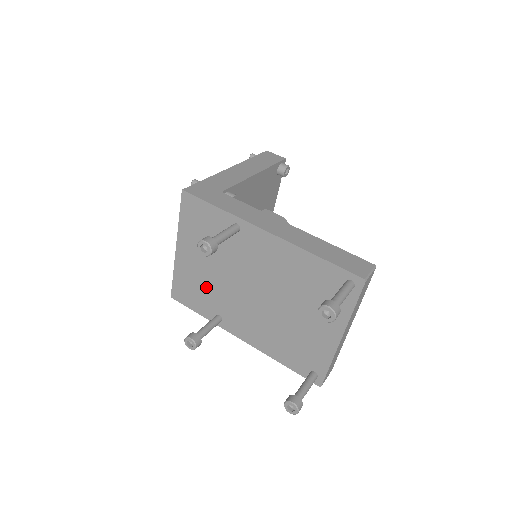
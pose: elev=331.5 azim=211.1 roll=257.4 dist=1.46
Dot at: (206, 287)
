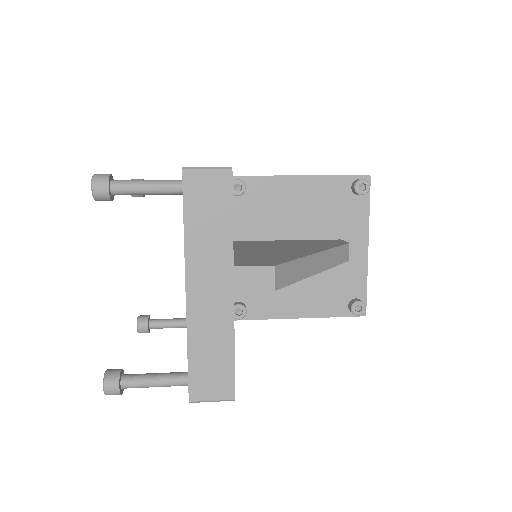
Dot at: occluded
